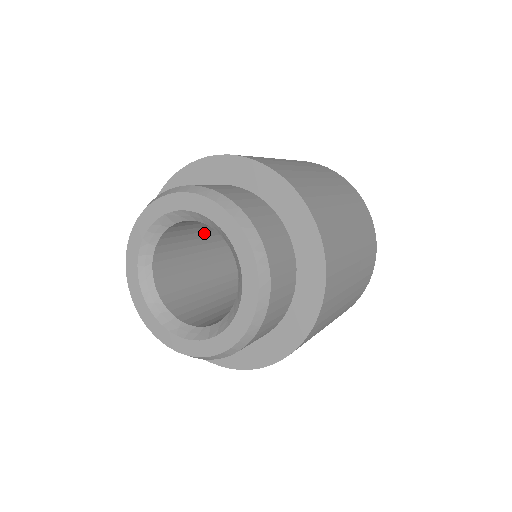
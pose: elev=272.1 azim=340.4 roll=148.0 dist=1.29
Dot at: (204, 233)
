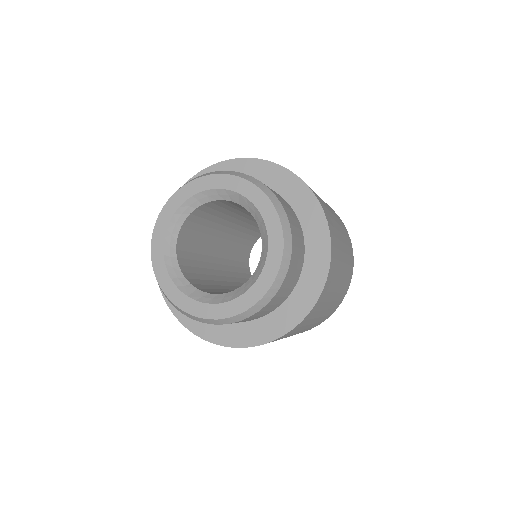
Dot at: (241, 212)
